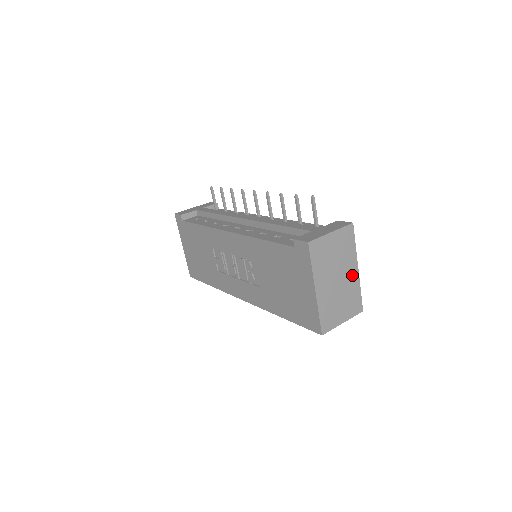
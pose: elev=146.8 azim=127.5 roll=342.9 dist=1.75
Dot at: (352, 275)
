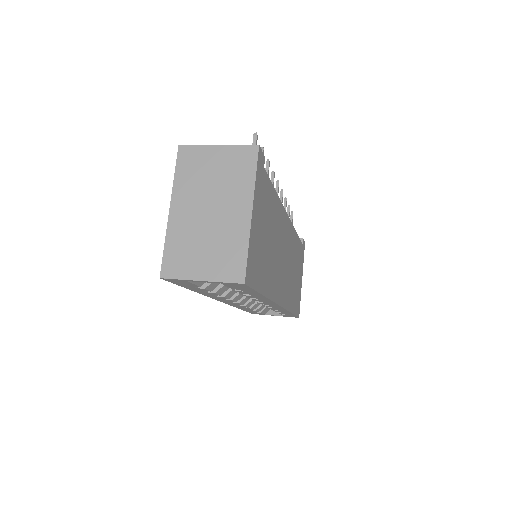
Dot at: (238, 217)
